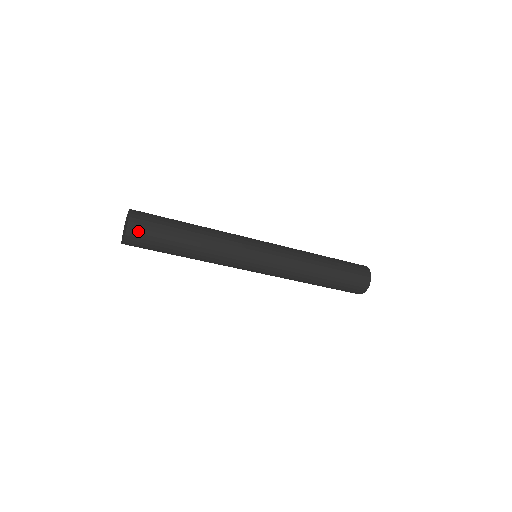
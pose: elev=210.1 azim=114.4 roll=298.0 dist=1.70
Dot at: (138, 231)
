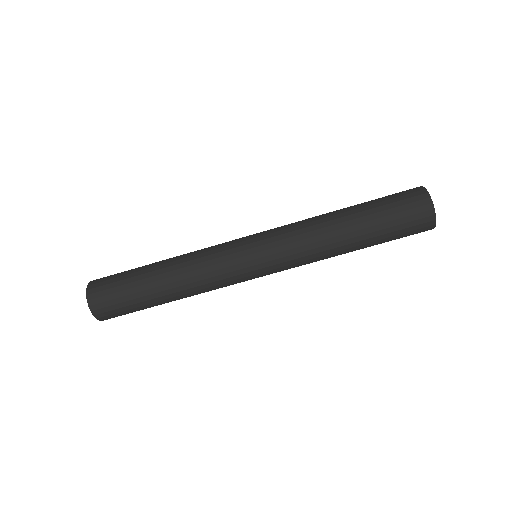
Dot at: (101, 279)
